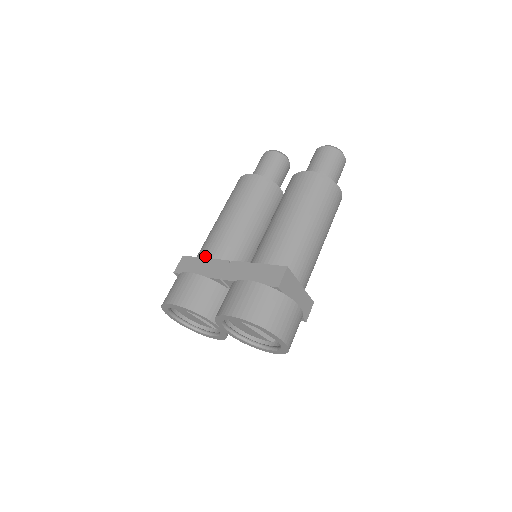
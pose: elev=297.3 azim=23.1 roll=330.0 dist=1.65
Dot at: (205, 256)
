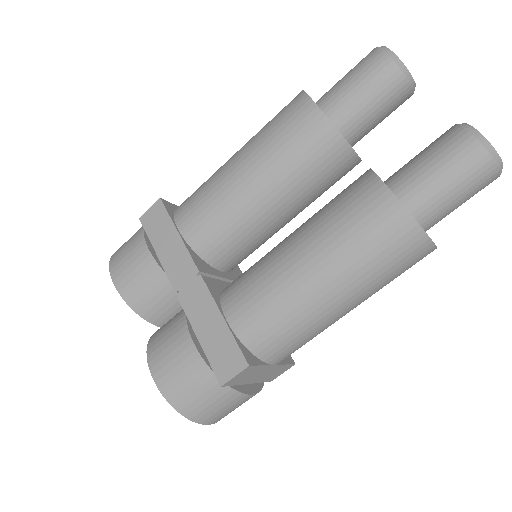
Dot at: (181, 227)
